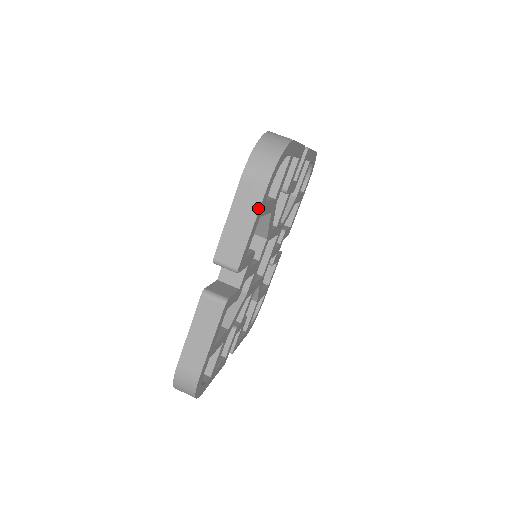
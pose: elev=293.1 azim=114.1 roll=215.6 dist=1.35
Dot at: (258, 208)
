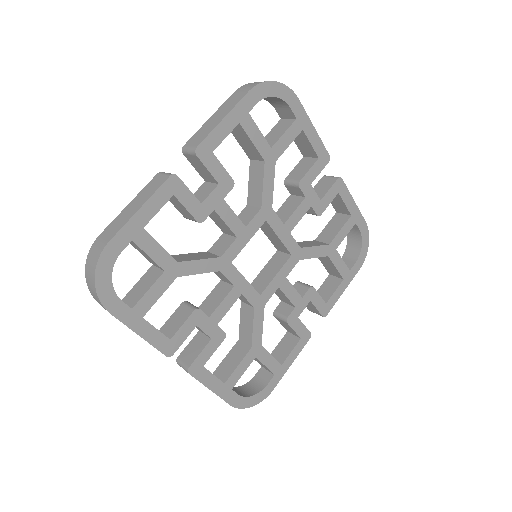
Dot at: (236, 104)
